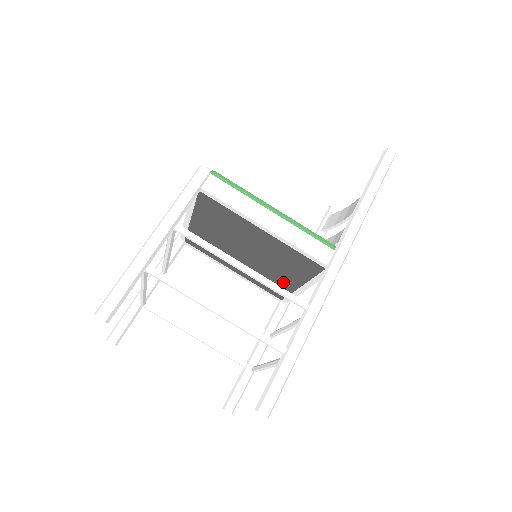
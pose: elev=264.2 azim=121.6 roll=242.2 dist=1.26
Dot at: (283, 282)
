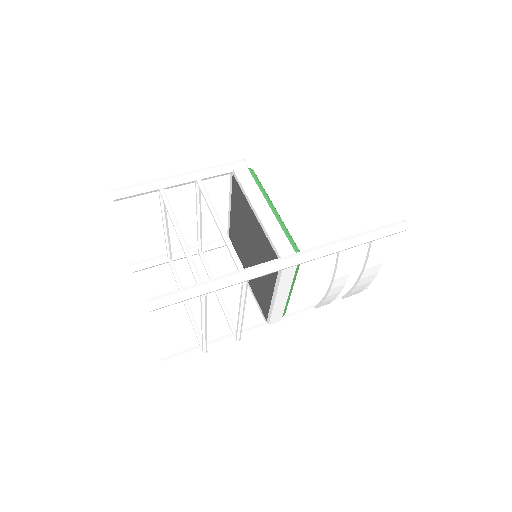
Dot at: (266, 290)
